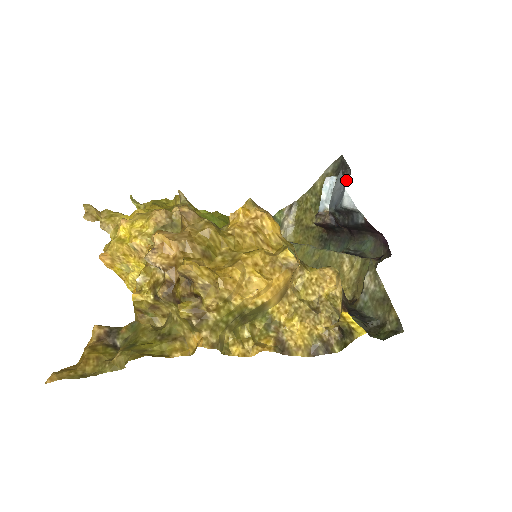
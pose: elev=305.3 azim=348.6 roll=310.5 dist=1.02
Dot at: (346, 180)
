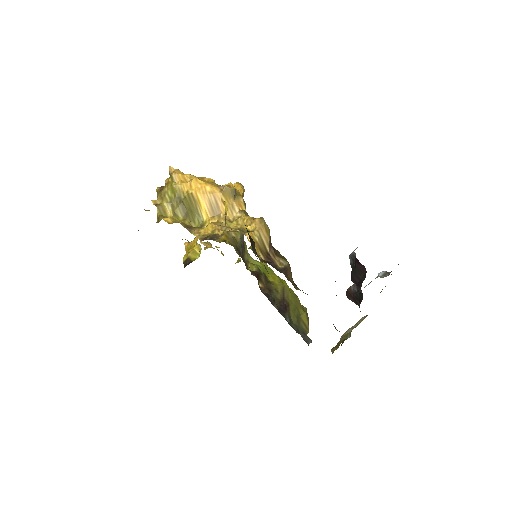
Dot at: occluded
